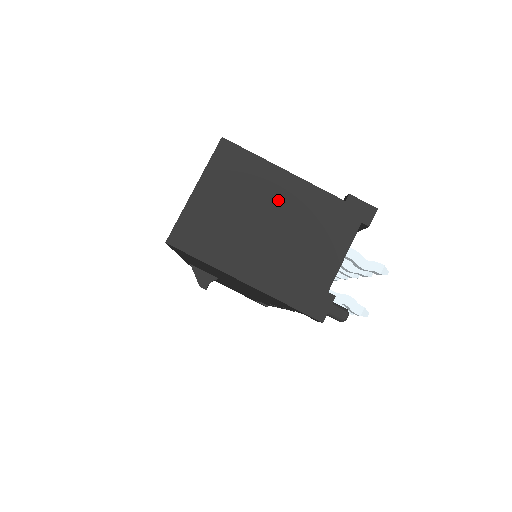
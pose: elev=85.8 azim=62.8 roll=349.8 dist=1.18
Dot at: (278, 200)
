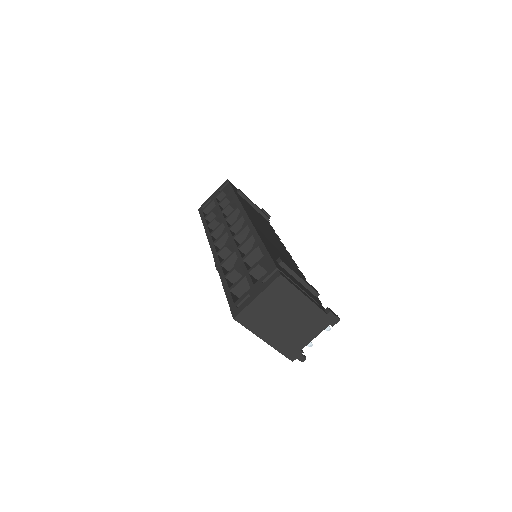
Dot at: (296, 309)
